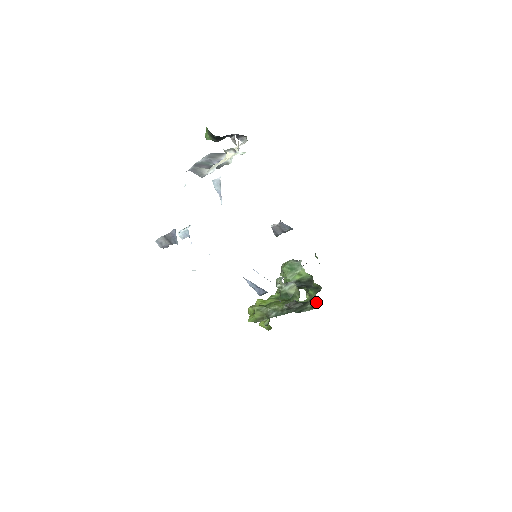
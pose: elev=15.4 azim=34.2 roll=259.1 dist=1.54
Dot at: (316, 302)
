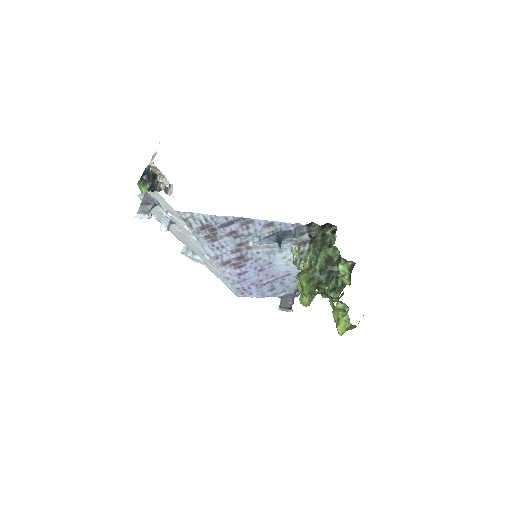
Dot at: (351, 266)
